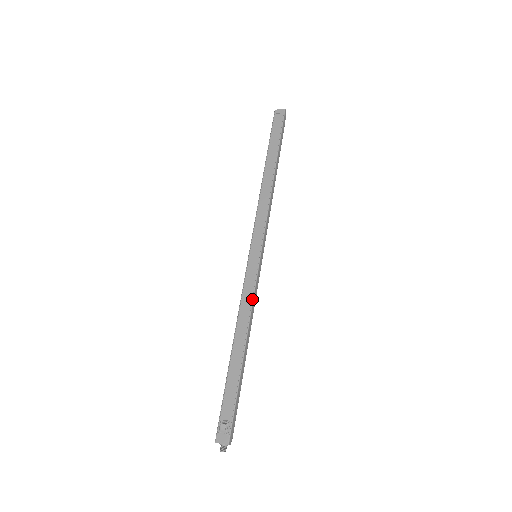
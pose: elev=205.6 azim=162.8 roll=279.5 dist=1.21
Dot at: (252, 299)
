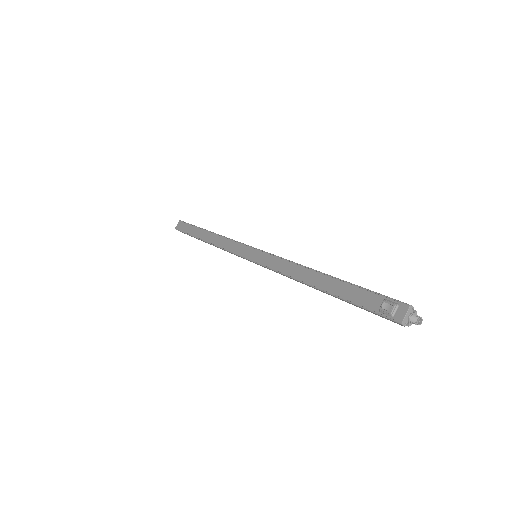
Dot at: (284, 260)
